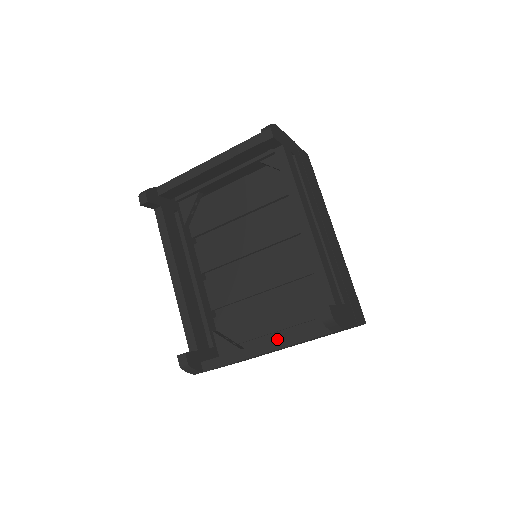
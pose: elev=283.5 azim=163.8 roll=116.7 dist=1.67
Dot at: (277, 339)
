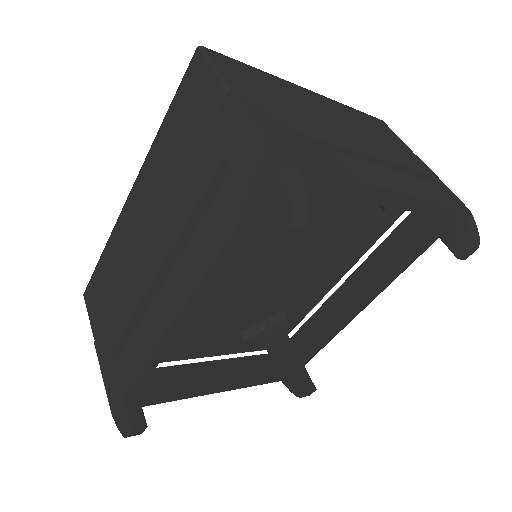
Dot at: (238, 384)
